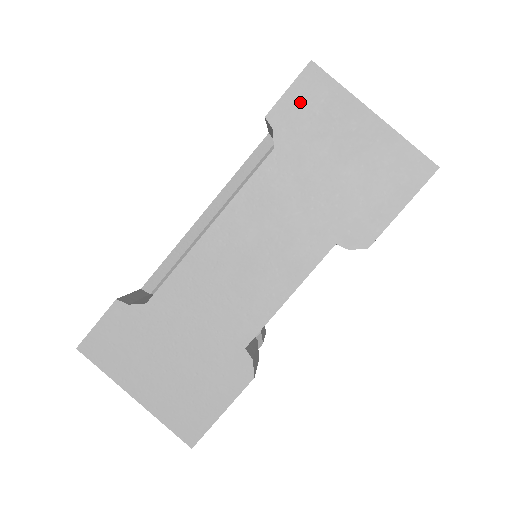
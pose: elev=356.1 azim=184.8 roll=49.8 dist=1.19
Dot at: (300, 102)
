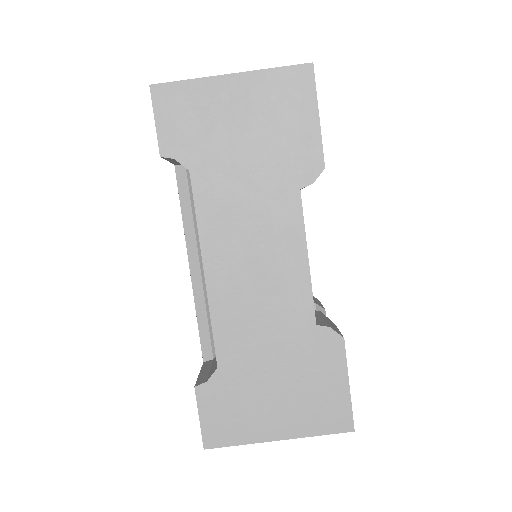
Dot at: (173, 121)
